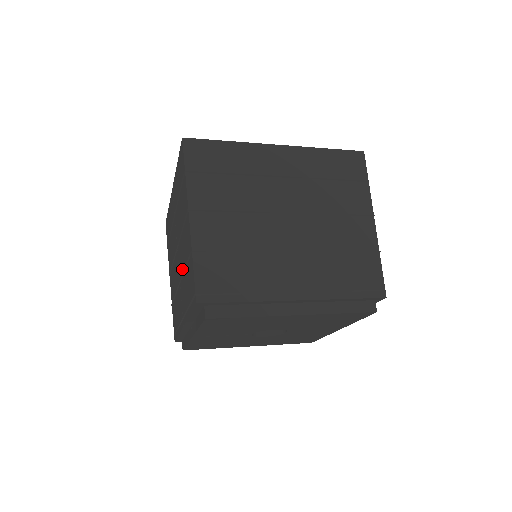
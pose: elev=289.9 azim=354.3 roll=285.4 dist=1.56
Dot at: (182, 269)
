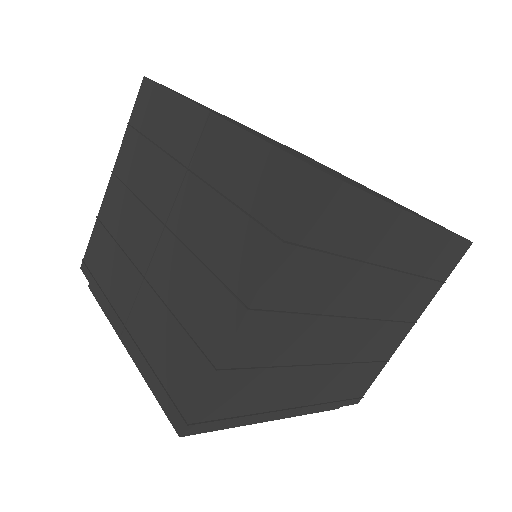
Dot at: (165, 290)
